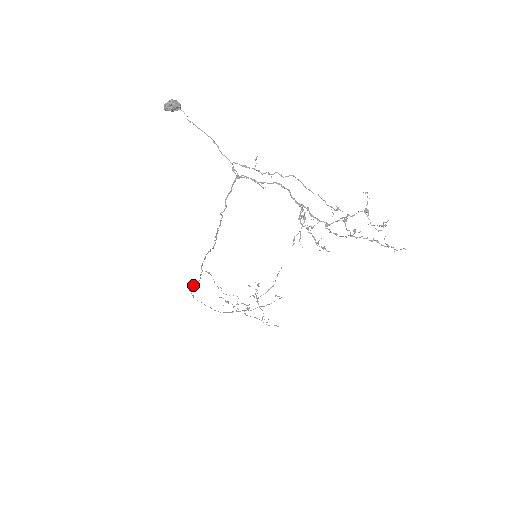
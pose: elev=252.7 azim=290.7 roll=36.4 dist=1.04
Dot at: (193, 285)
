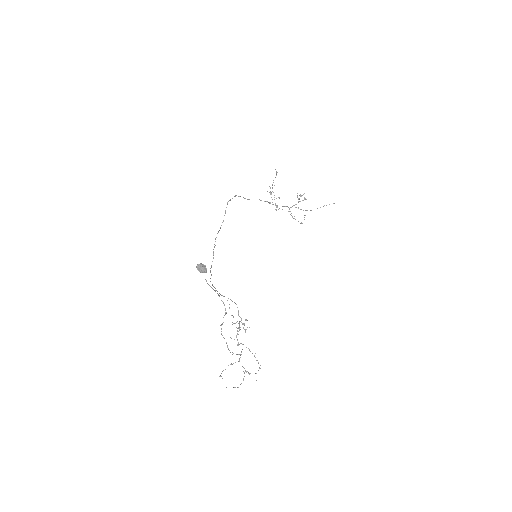
Dot at: (225, 212)
